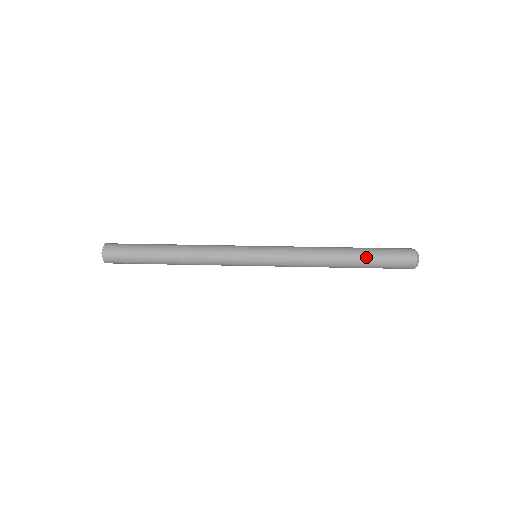
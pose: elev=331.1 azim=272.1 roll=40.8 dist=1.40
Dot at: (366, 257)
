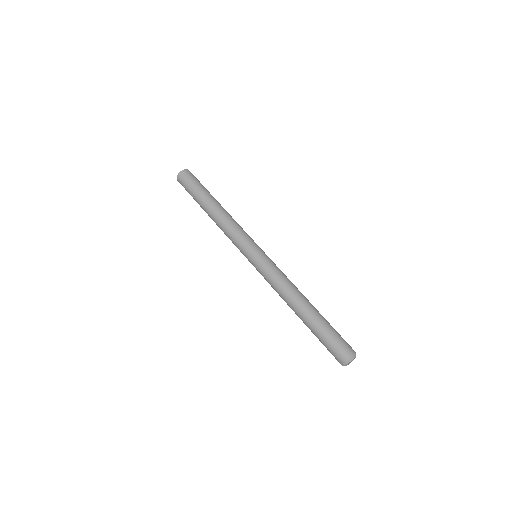
Dot at: (311, 330)
